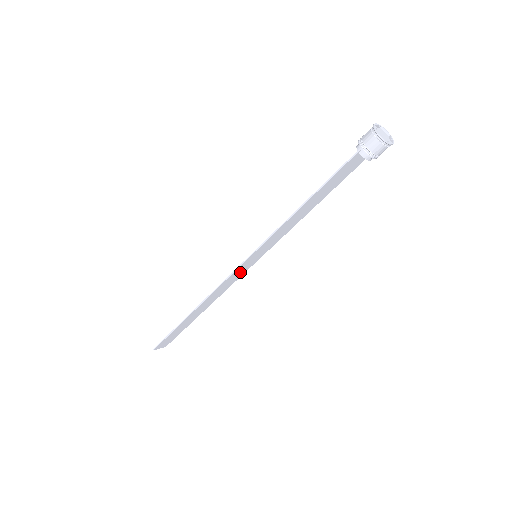
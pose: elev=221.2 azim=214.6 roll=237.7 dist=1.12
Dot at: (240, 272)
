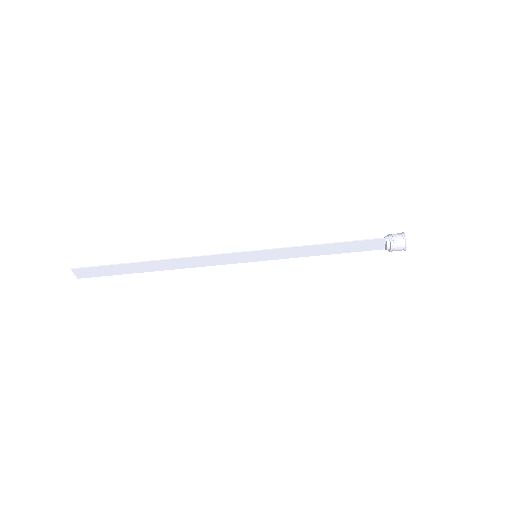
Dot at: (230, 259)
